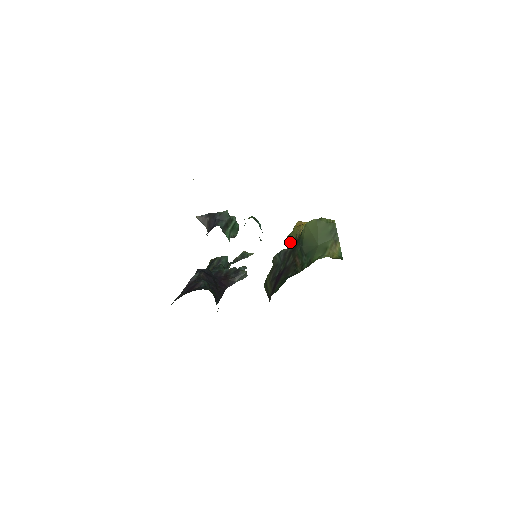
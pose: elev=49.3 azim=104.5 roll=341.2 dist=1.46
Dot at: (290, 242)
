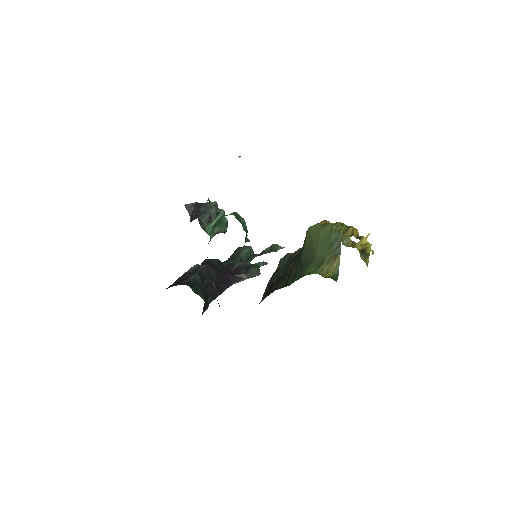
Dot at: occluded
